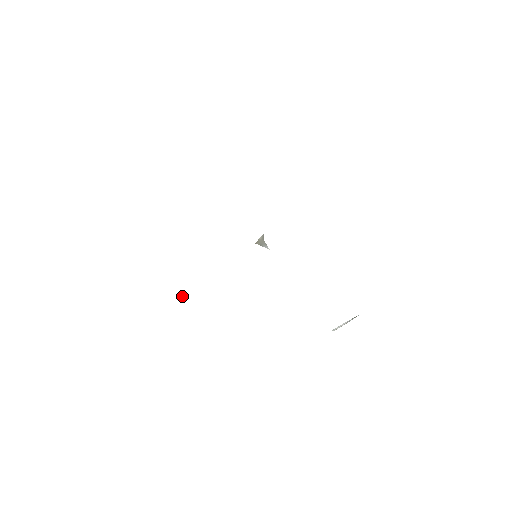
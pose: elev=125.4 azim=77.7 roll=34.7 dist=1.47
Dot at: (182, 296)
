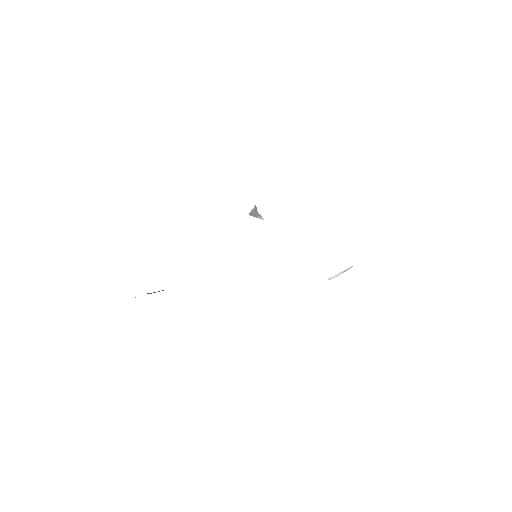
Dot at: occluded
